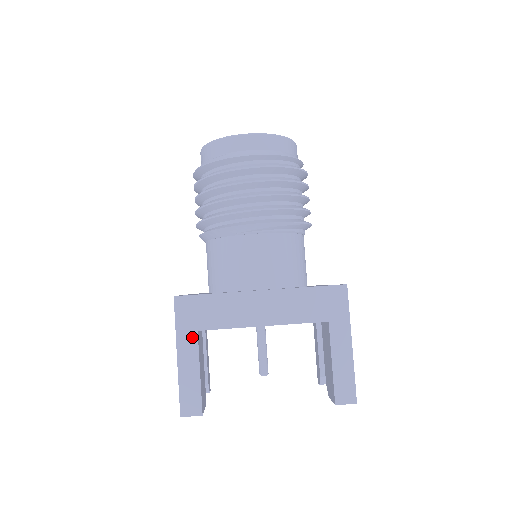
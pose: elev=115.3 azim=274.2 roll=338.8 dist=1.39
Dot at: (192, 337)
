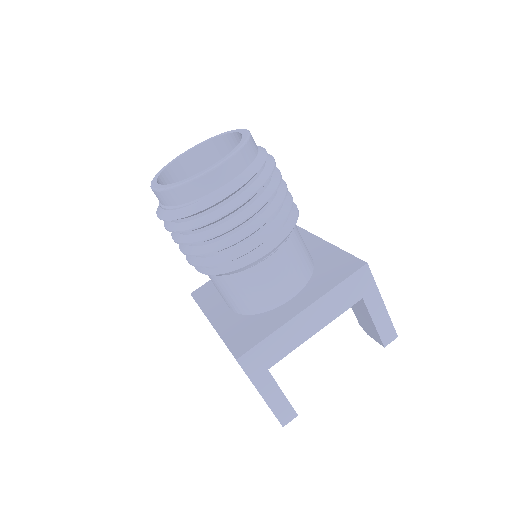
Dot at: (266, 376)
